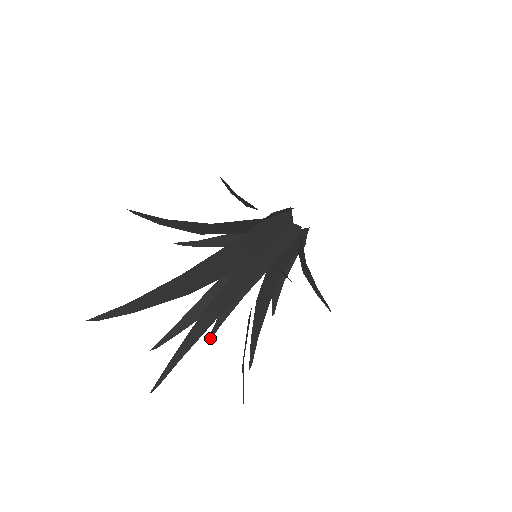
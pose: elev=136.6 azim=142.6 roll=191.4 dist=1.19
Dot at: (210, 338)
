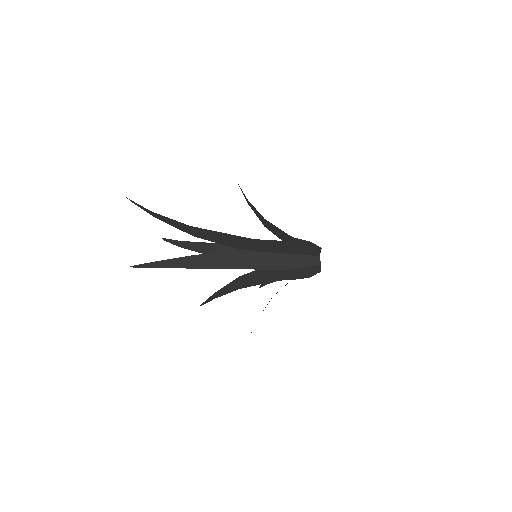
Dot at: occluded
